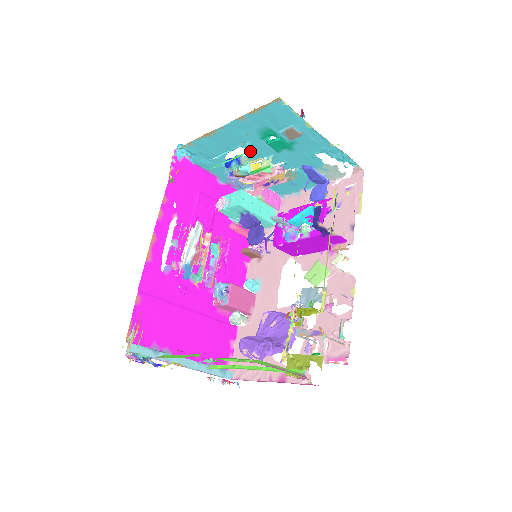
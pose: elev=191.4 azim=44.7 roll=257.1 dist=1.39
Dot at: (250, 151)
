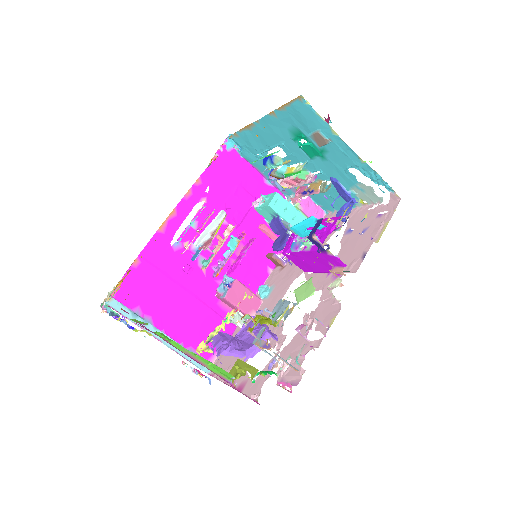
Dot at: (287, 152)
